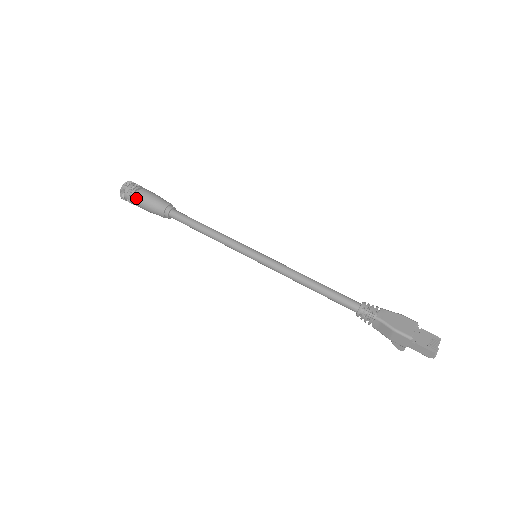
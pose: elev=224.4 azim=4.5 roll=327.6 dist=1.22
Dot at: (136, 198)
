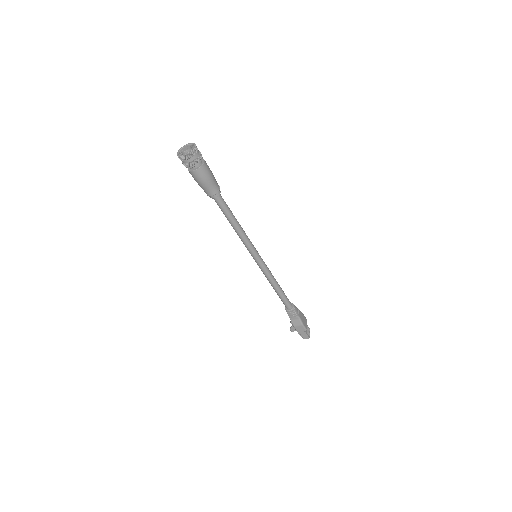
Dot at: (200, 169)
